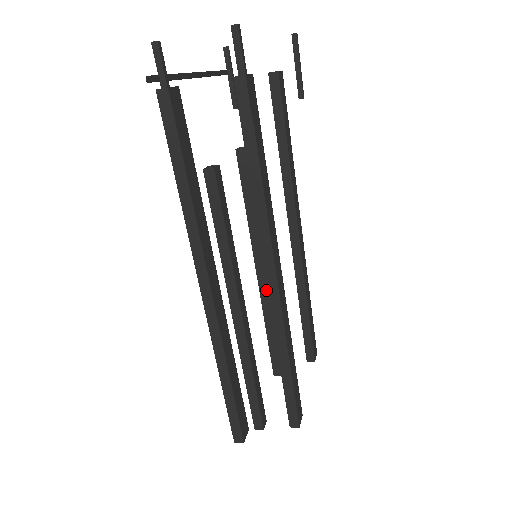
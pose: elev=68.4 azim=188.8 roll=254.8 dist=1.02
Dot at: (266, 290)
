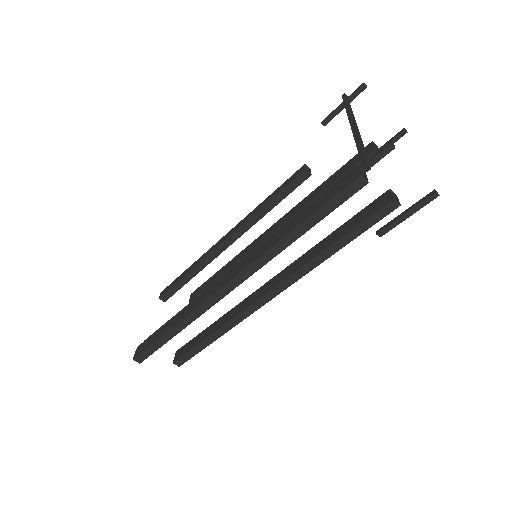
Dot at: (218, 254)
